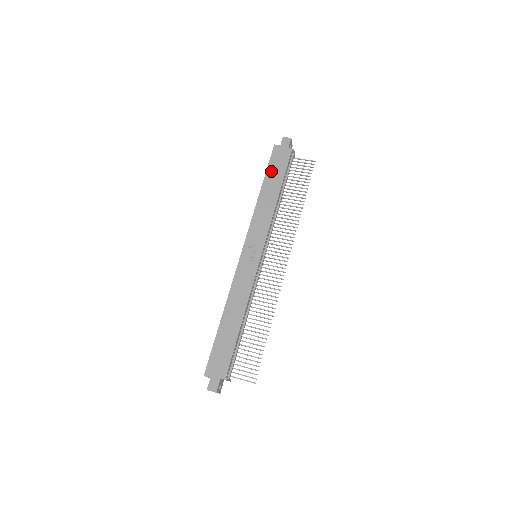
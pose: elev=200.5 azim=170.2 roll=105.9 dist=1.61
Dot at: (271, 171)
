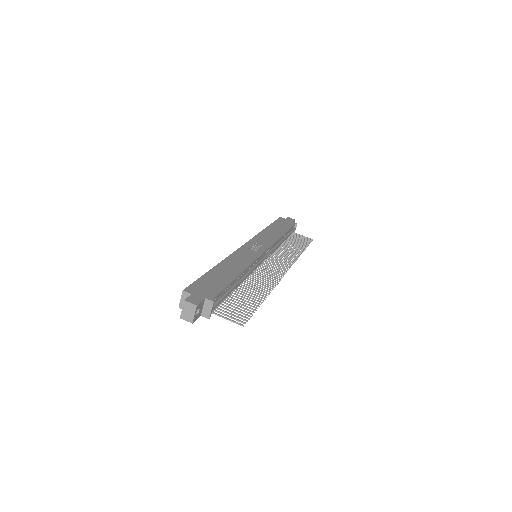
Dot at: (277, 224)
